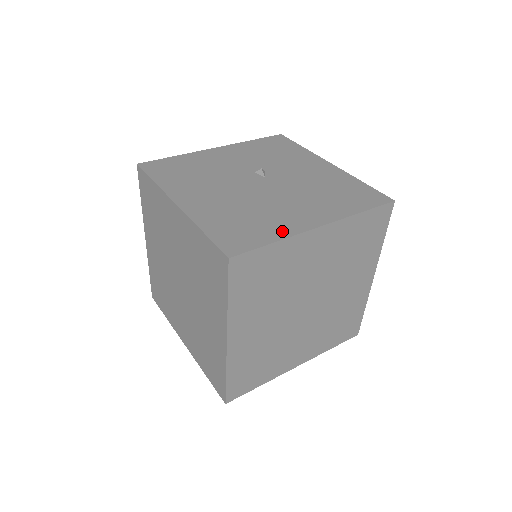
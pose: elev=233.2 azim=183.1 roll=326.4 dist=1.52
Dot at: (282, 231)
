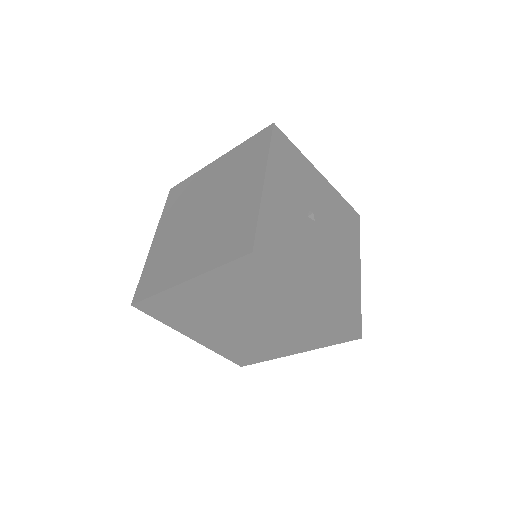
Dot at: (357, 290)
